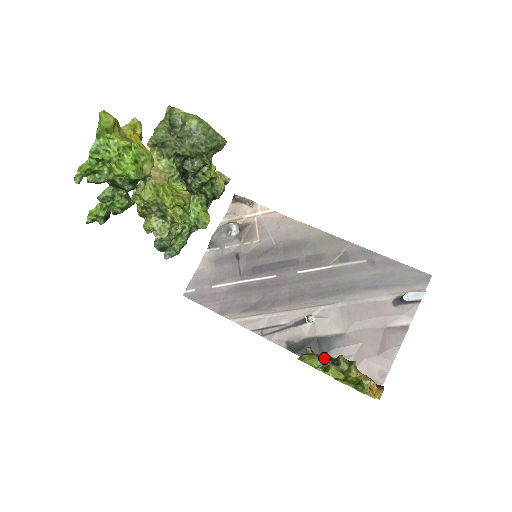
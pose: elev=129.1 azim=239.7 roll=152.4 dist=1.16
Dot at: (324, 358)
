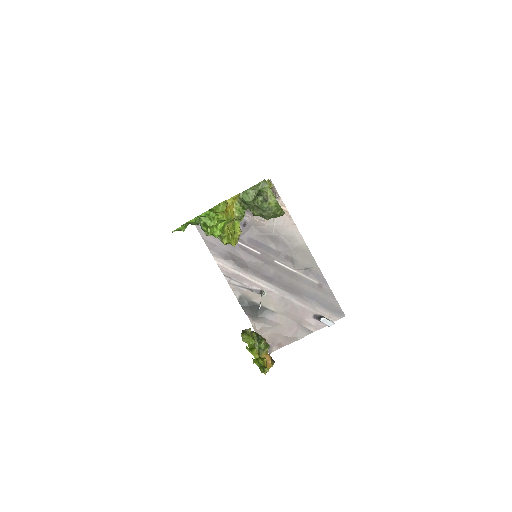
Dot at: (255, 335)
